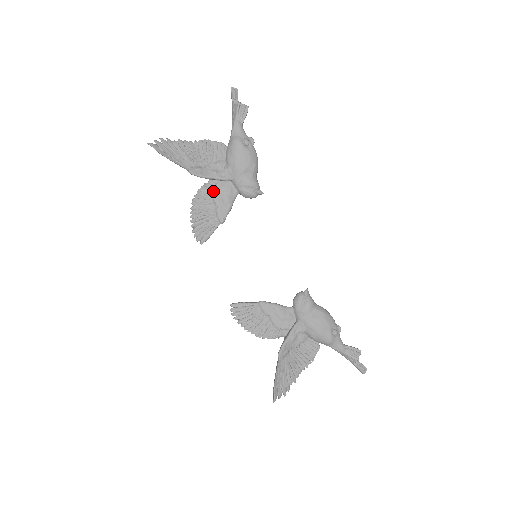
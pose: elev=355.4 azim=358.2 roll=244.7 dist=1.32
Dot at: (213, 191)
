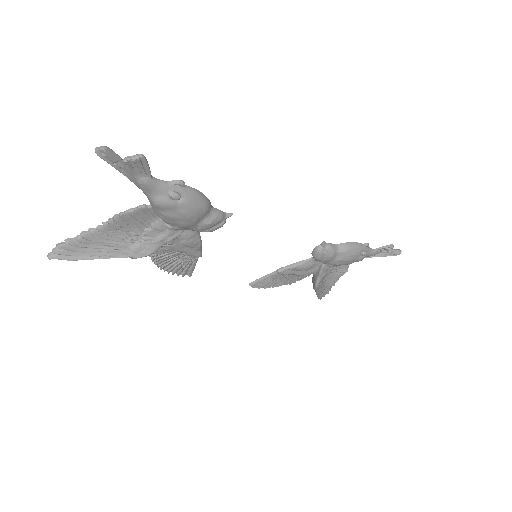
Dot at: (170, 247)
